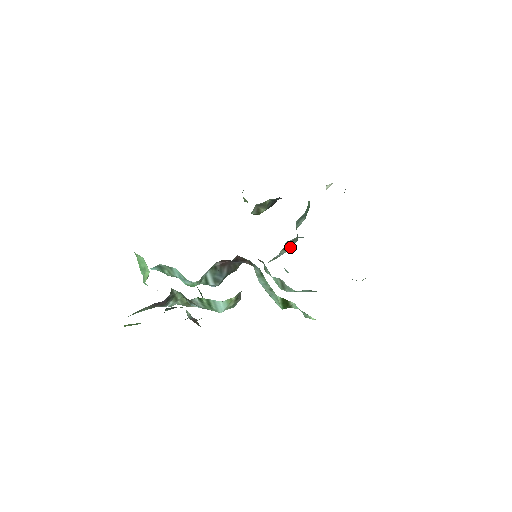
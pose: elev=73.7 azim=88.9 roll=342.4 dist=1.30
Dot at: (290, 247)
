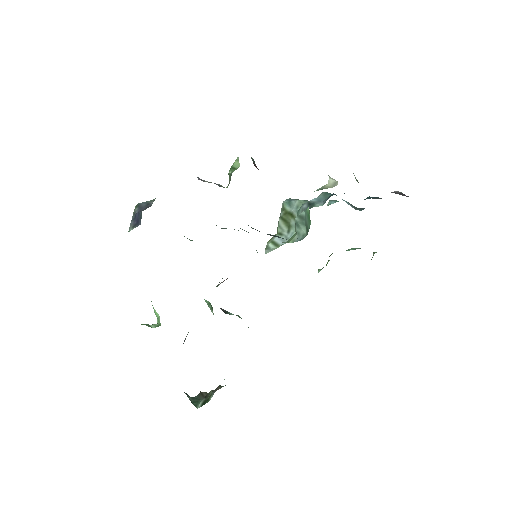
Dot at: (290, 237)
